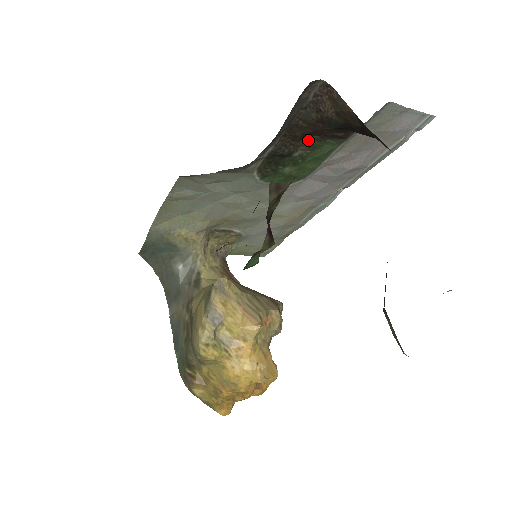
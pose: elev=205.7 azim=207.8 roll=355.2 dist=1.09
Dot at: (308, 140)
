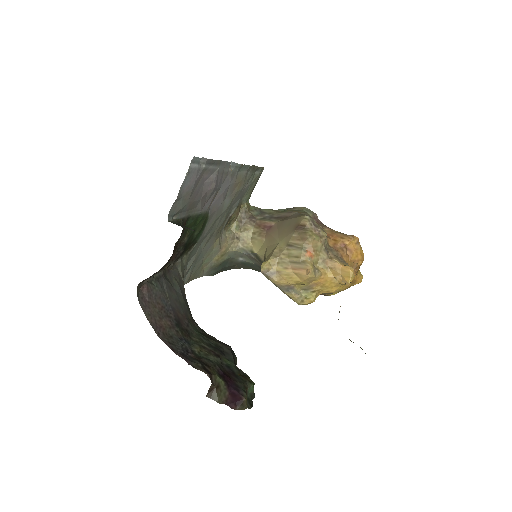
Dot at: occluded
